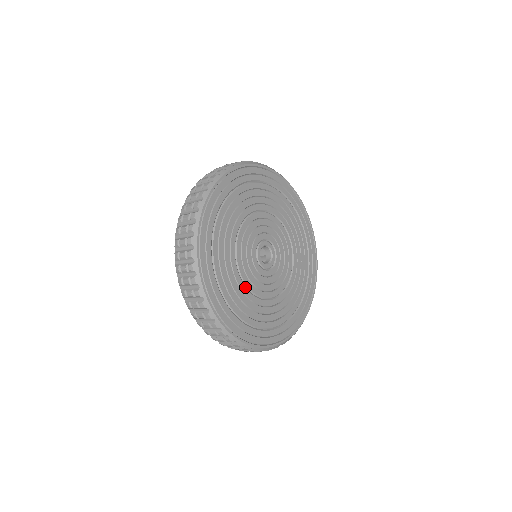
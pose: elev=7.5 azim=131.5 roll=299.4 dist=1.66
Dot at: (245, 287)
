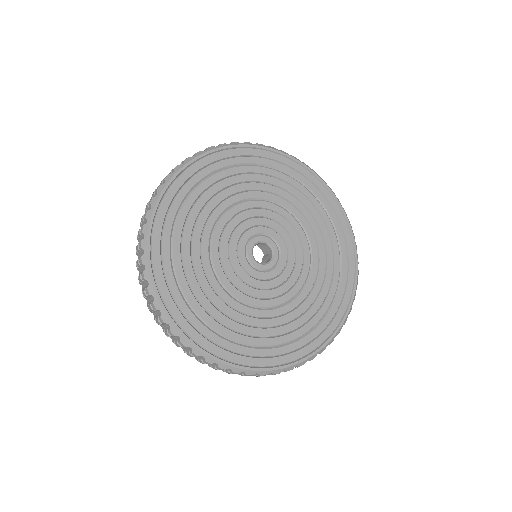
Dot at: (233, 299)
